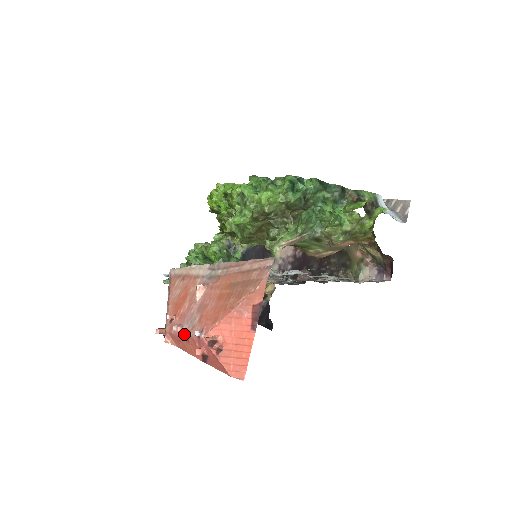
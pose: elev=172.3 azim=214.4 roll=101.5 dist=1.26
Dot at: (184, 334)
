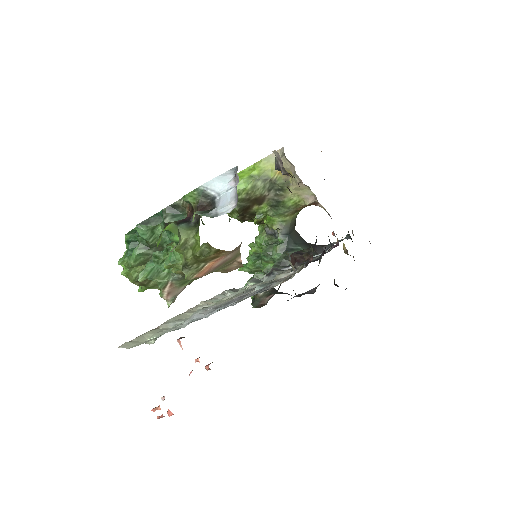
Dot at: occluded
